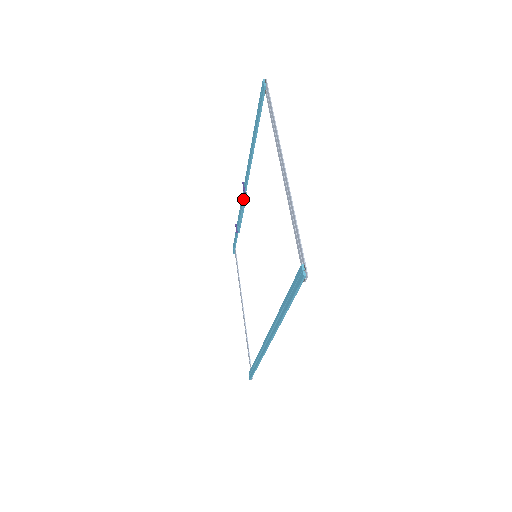
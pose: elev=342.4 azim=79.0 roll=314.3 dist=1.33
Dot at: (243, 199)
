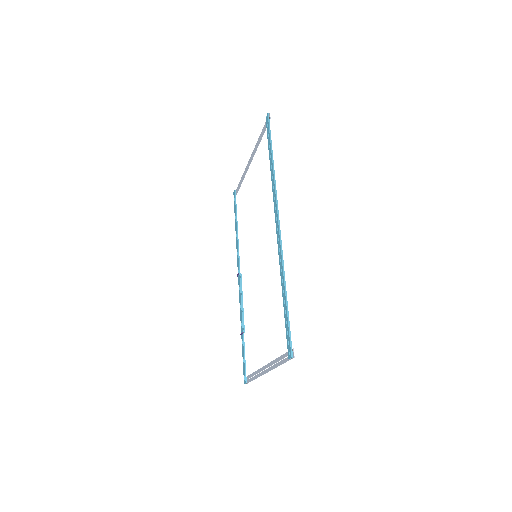
Dot at: (240, 288)
